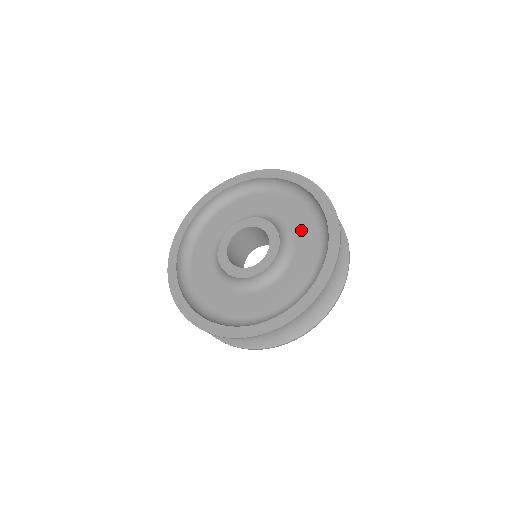
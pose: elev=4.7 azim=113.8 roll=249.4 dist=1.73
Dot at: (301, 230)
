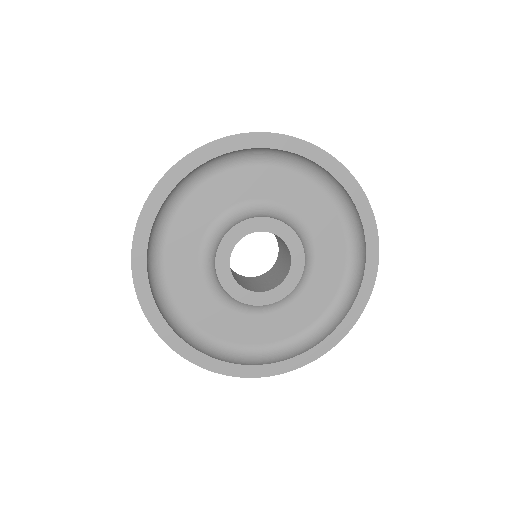
Dot at: (321, 228)
